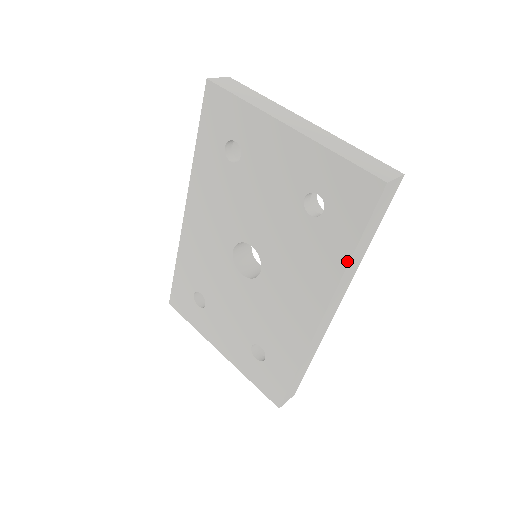
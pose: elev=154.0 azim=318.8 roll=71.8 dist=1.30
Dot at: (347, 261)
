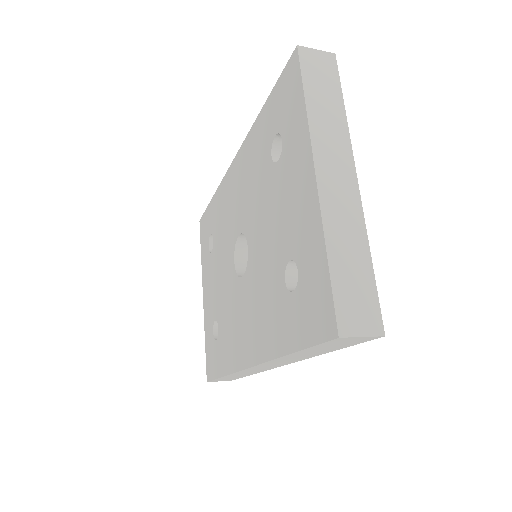
Dot at: (282, 354)
